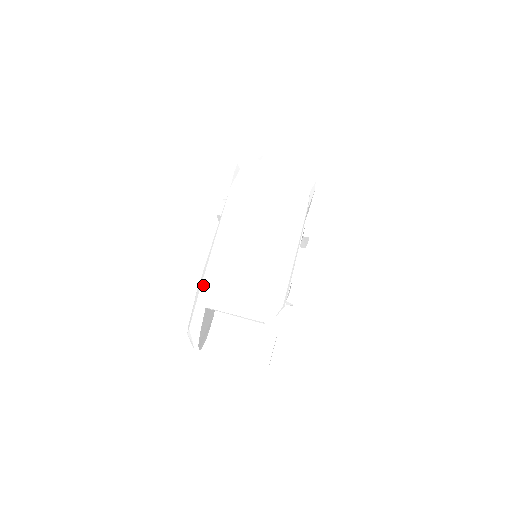
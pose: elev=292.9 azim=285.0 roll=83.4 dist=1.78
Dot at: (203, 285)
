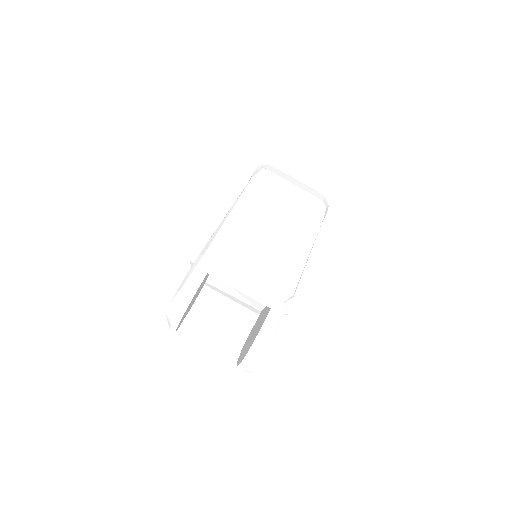
Dot at: (210, 248)
